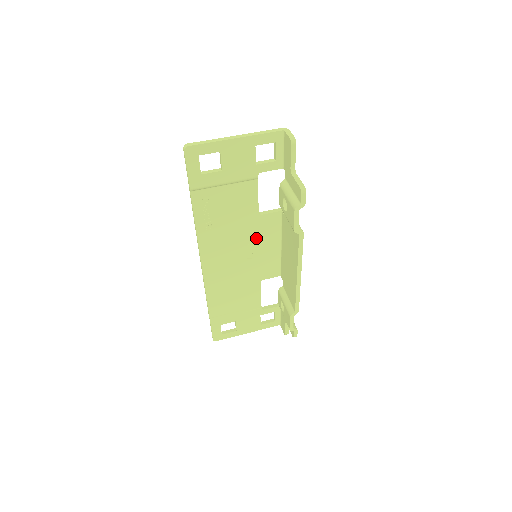
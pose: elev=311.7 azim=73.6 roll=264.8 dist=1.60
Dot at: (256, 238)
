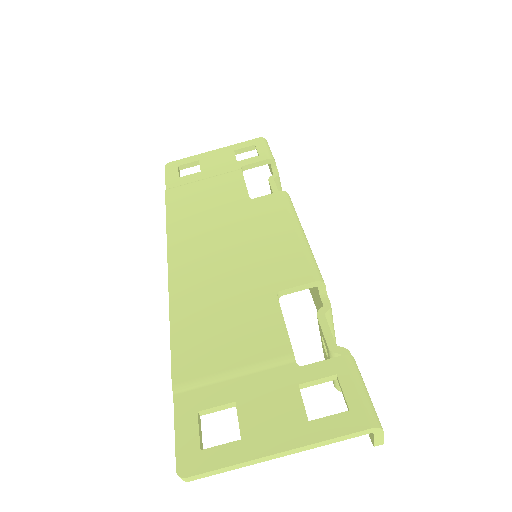
Dot at: occluded
